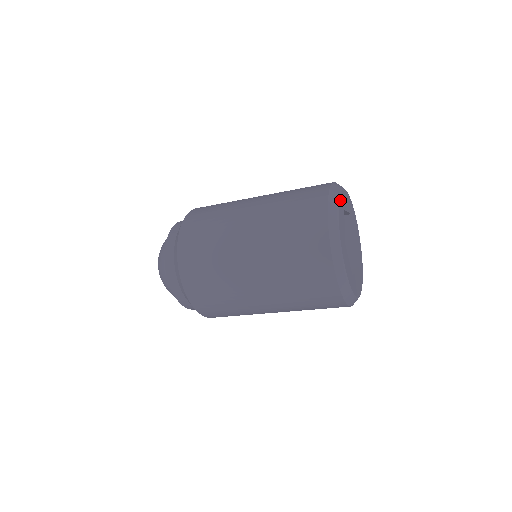
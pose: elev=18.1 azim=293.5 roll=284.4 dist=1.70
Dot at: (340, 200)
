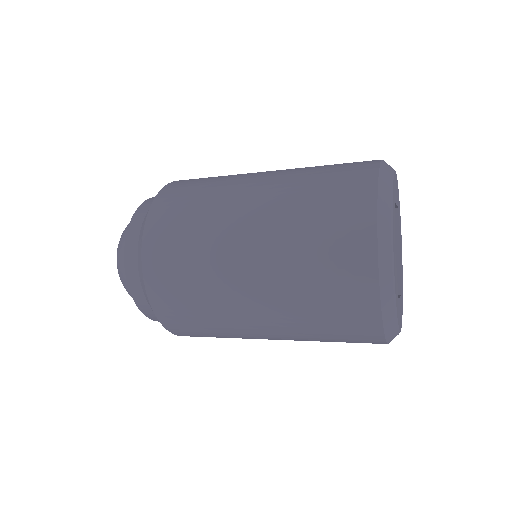
Dot at: (394, 266)
